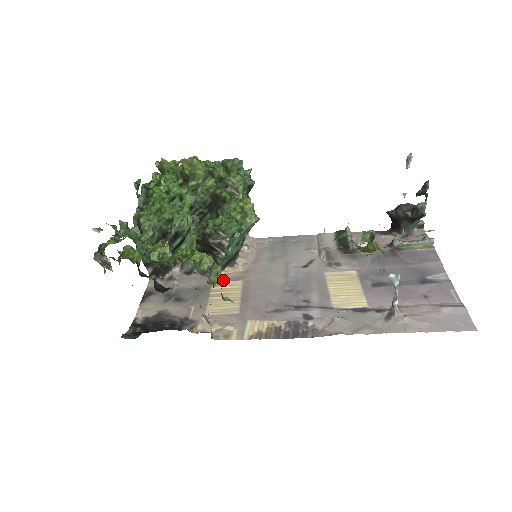
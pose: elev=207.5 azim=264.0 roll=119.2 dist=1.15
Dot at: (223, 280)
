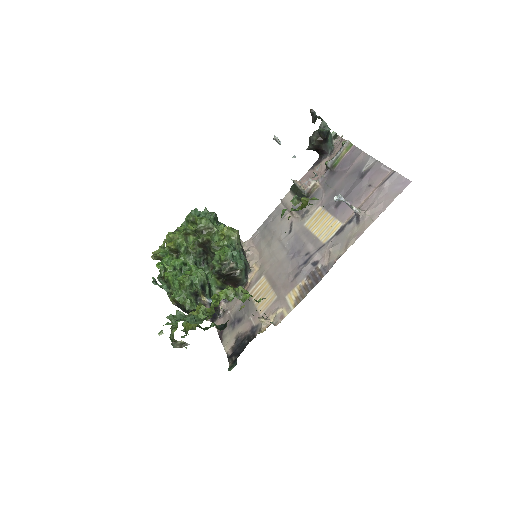
Dot at: (253, 285)
